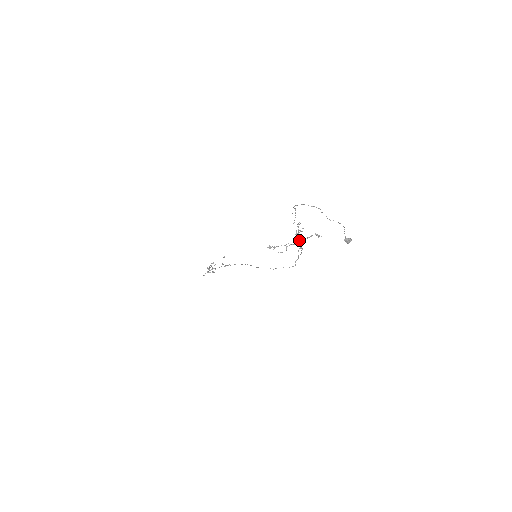
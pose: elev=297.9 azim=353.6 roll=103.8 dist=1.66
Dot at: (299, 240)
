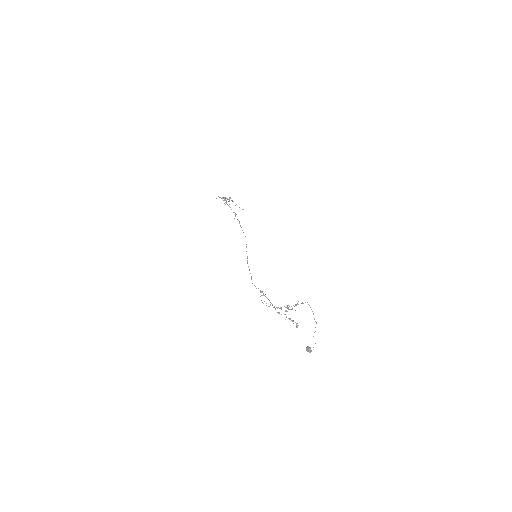
Dot at: occluded
